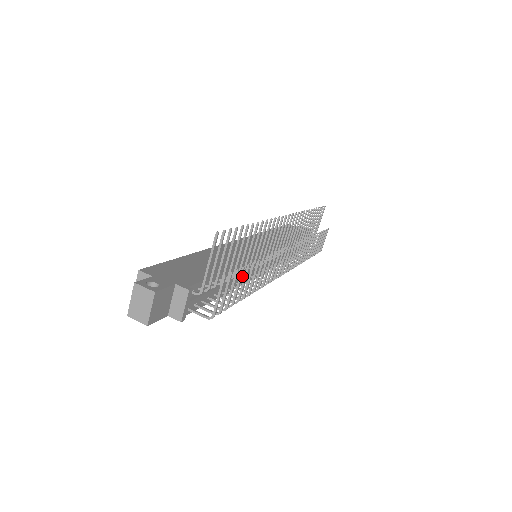
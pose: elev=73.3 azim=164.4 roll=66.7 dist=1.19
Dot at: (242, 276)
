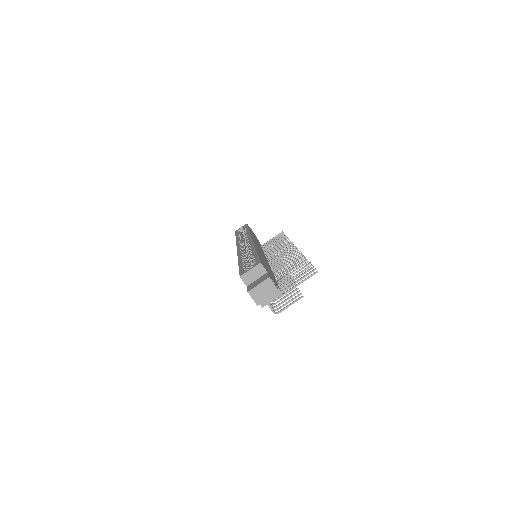
Dot at: occluded
